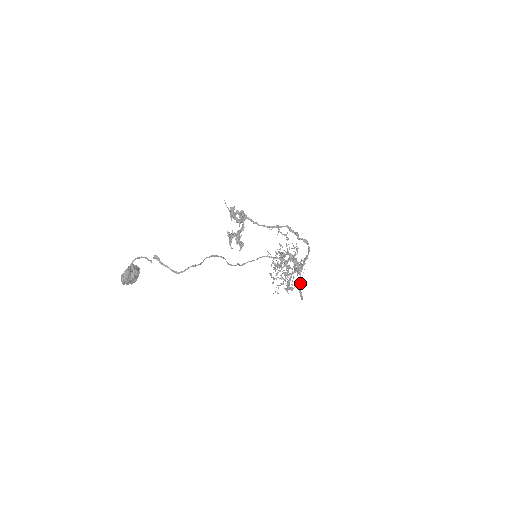
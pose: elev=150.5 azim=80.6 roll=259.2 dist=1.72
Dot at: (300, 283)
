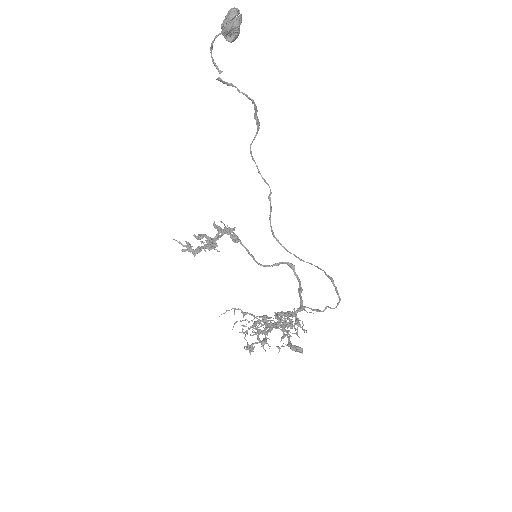
Dot at: (326, 274)
